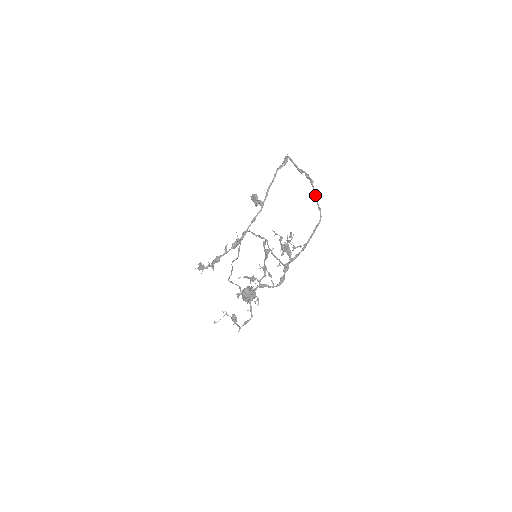
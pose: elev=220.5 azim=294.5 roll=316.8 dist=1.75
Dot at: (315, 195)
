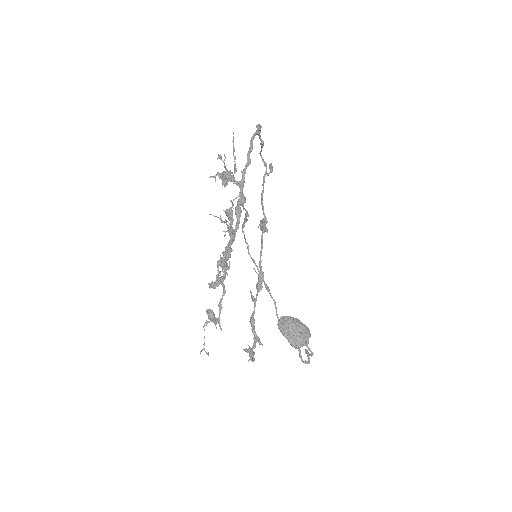
Dot at: occluded
